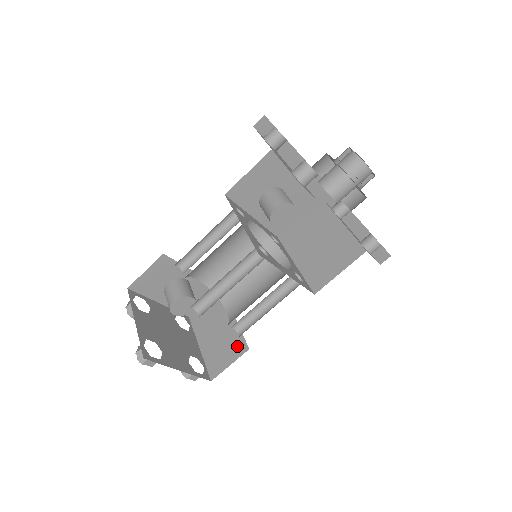
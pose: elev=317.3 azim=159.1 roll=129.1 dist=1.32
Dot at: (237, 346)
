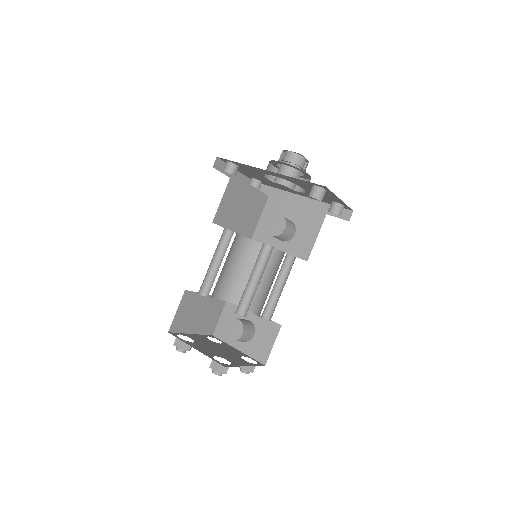
Dot at: occluded
